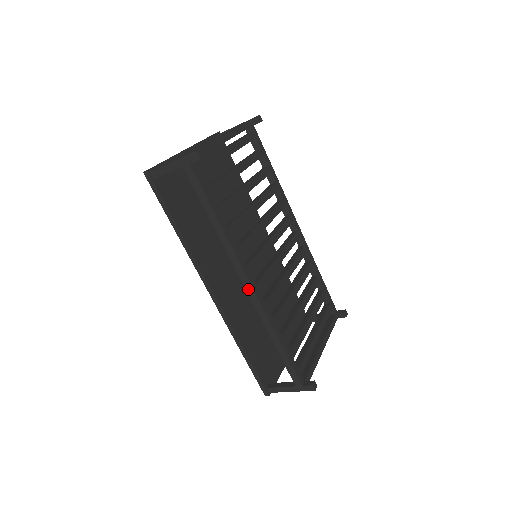
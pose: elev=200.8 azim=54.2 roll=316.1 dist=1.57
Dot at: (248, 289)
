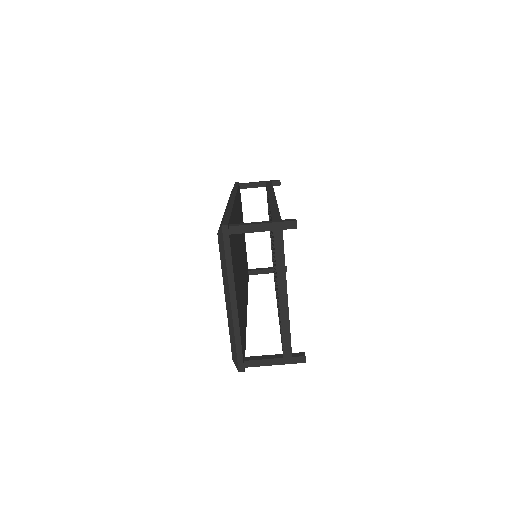
Dot at: (271, 197)
